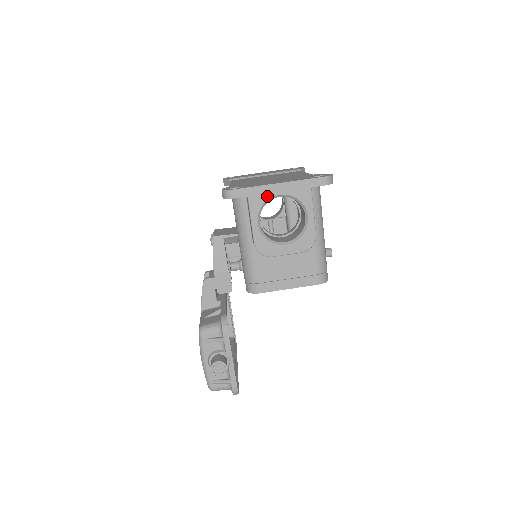
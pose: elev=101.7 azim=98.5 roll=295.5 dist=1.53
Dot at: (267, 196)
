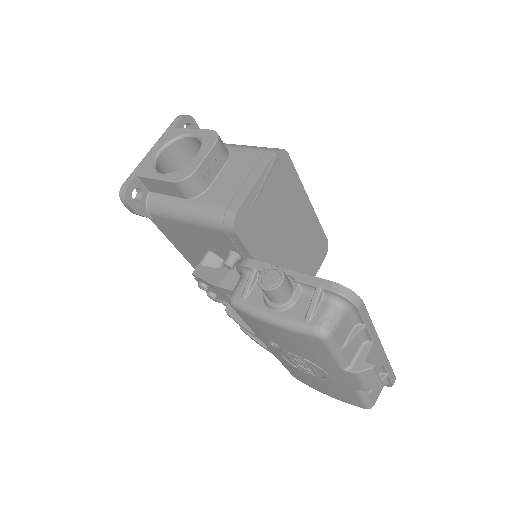
Dot at: (150, 161)
